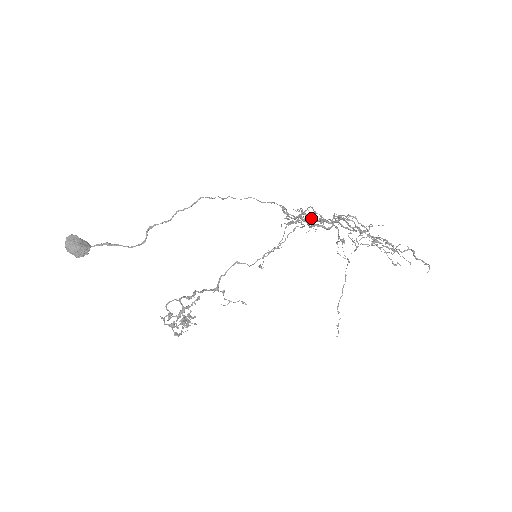
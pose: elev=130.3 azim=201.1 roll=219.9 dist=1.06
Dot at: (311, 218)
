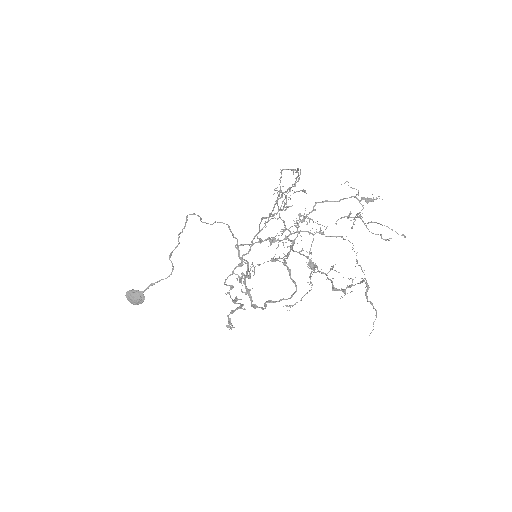
Dot at: (270, 243)
